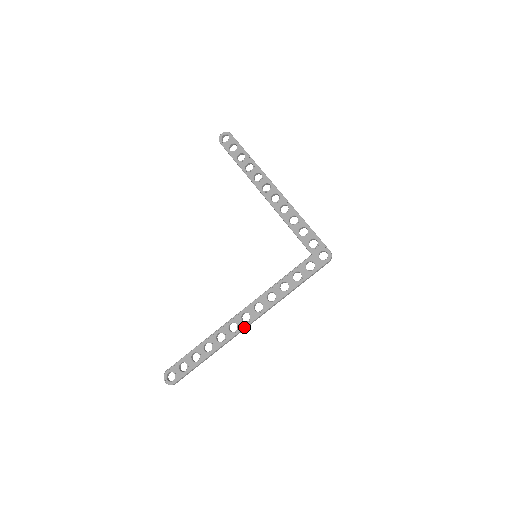
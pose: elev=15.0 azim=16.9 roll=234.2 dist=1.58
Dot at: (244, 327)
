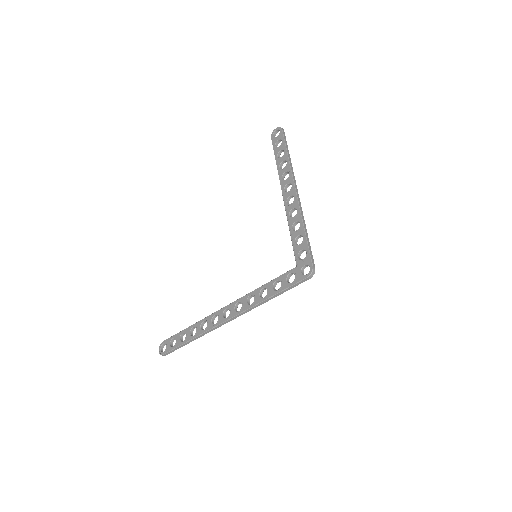
Dot at: (221, 322)
